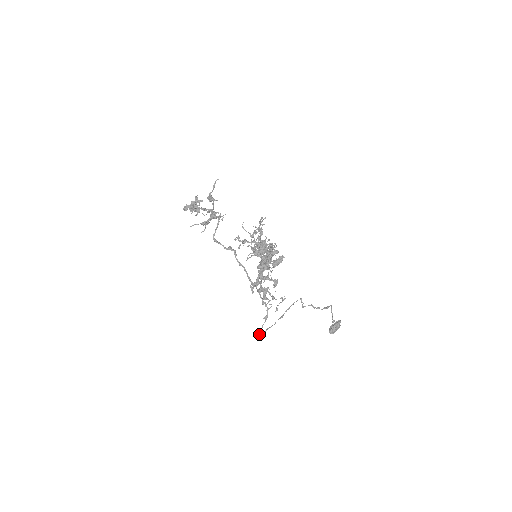
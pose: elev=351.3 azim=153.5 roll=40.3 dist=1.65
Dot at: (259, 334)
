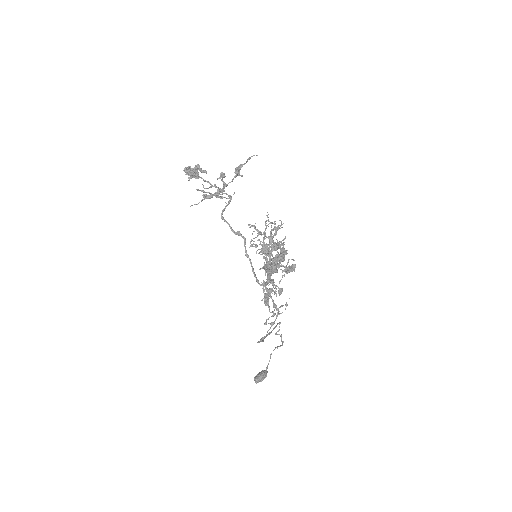
Dot at: (259, 341)
